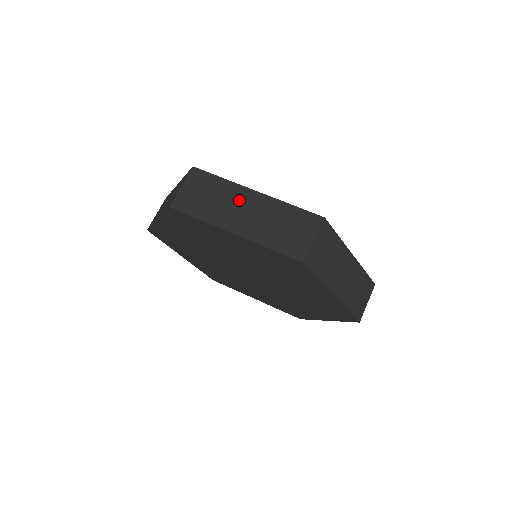
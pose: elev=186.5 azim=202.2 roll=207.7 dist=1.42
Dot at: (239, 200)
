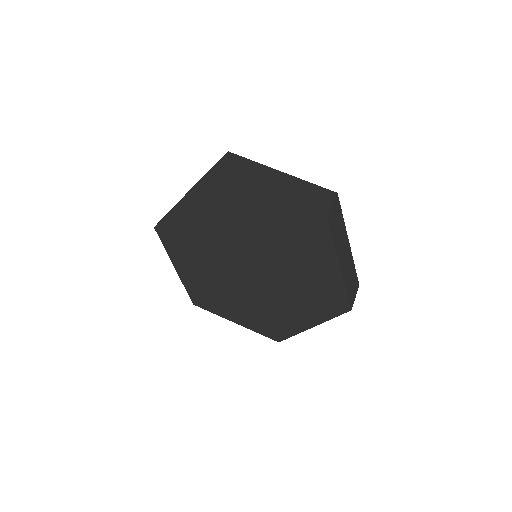
Dot at: (269, 174)
